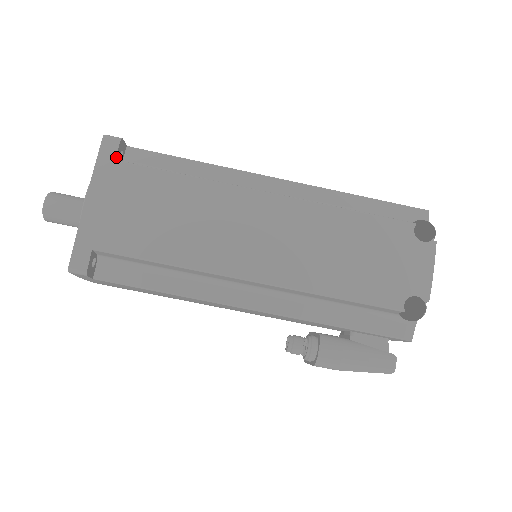
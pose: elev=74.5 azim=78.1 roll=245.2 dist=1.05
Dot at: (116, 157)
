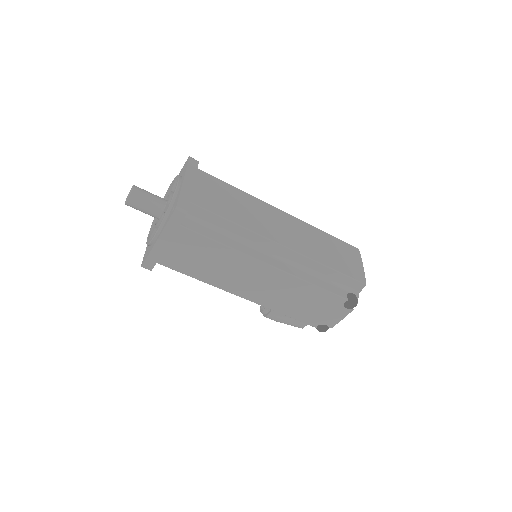
Dot at: (181, 223)
